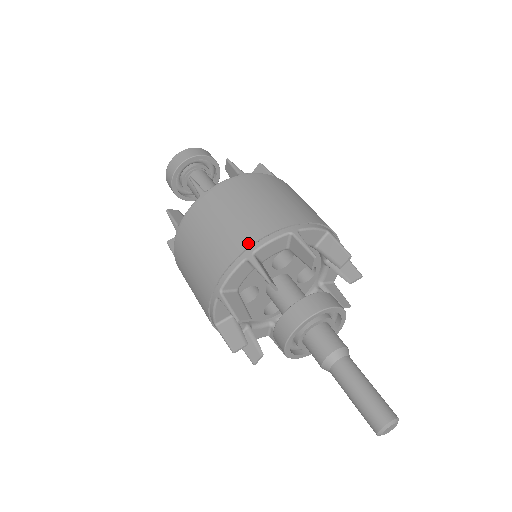
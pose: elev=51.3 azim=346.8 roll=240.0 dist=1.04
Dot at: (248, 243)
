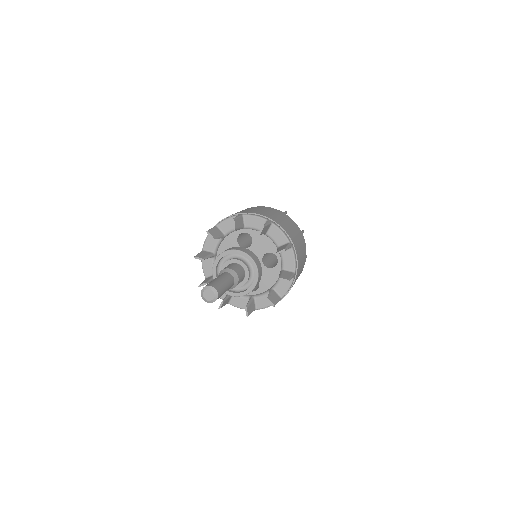
Dot at: (218, 222)
